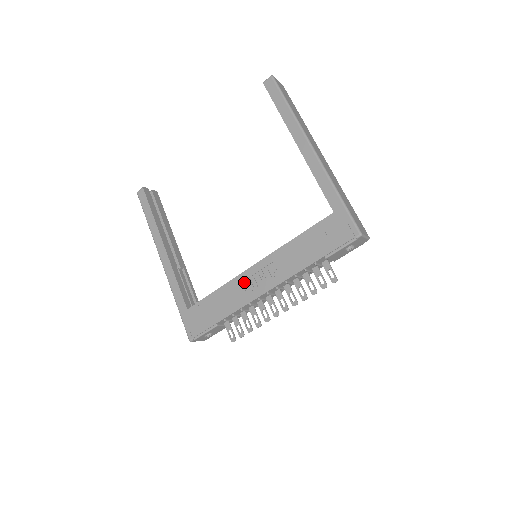
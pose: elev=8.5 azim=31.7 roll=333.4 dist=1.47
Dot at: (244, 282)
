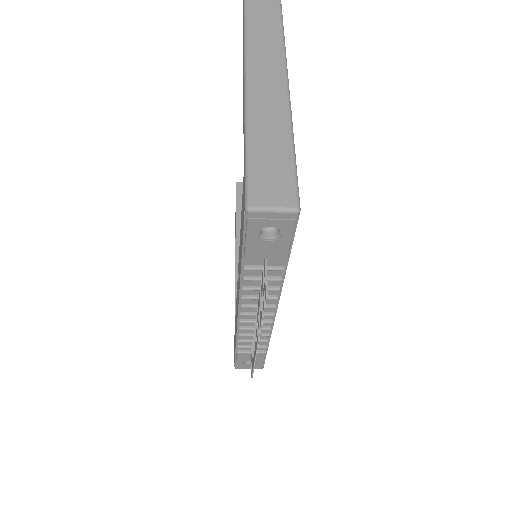
Dot at: occluded
